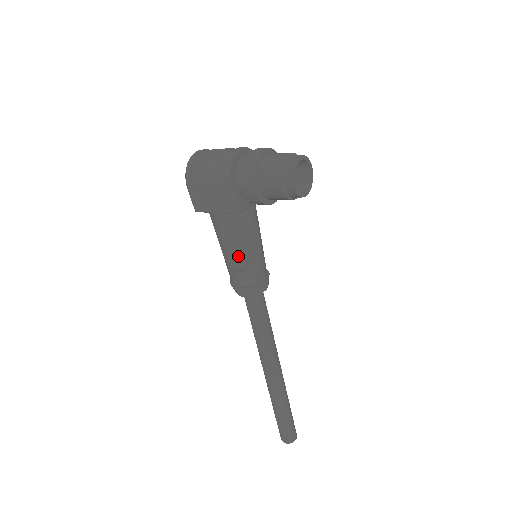
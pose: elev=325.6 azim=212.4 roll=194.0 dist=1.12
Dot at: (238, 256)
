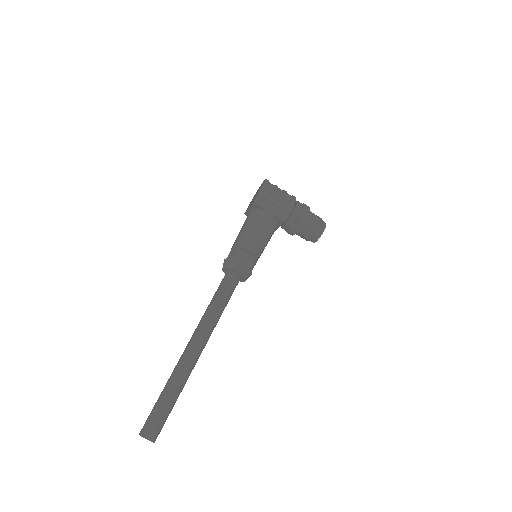
Dot at: (259, 244)
